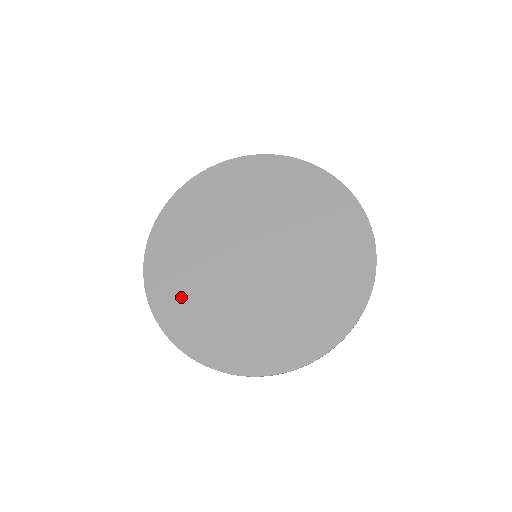
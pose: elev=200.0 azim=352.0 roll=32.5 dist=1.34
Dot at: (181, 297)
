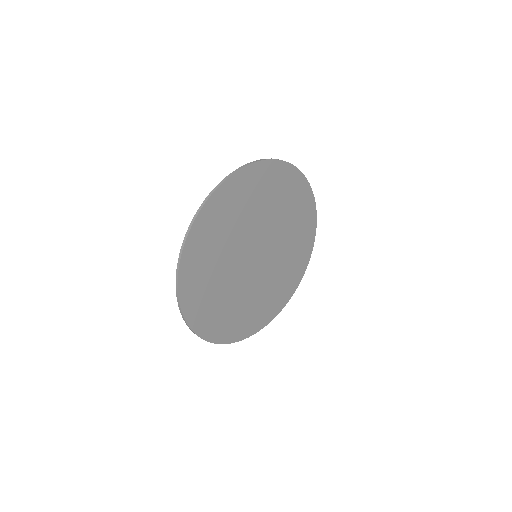
Dot at: (203, 286)
